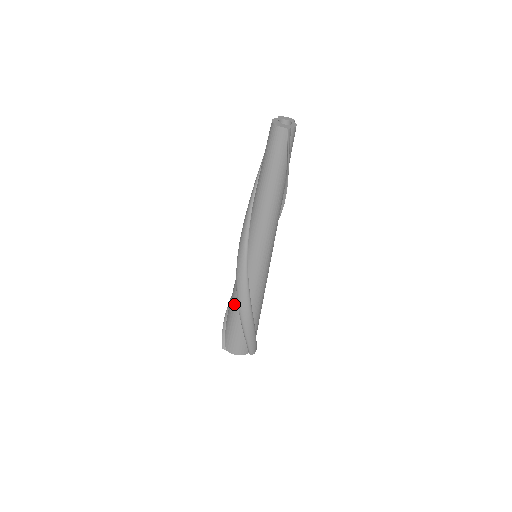
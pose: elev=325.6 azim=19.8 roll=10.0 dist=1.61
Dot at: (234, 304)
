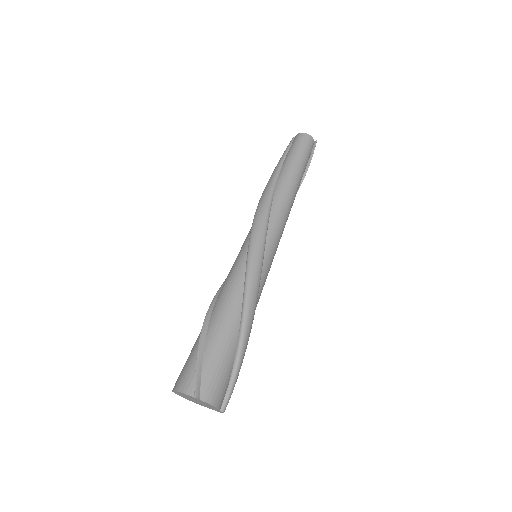
Dot at: (232, 311)
